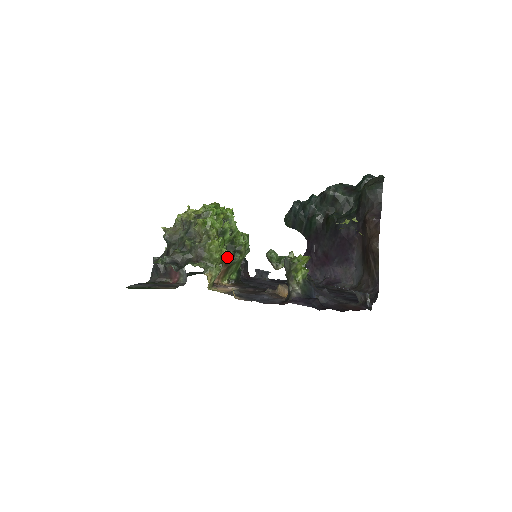
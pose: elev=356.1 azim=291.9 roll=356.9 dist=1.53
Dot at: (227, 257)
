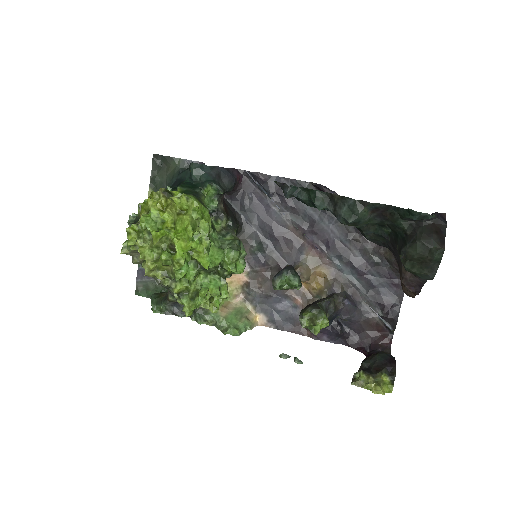
Dot at: (226, 277)
